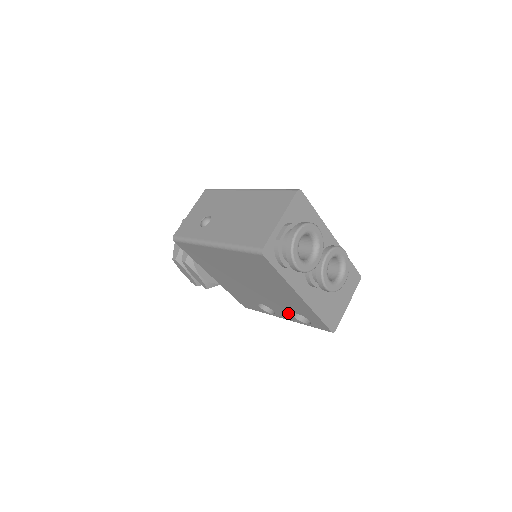
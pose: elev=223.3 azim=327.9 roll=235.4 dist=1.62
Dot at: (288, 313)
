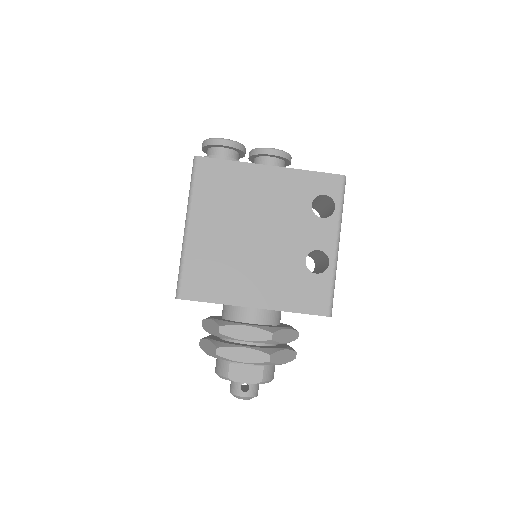
Dot at: (316, 222)
